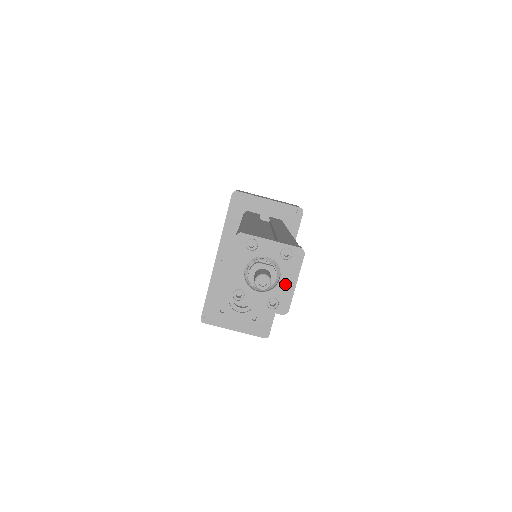
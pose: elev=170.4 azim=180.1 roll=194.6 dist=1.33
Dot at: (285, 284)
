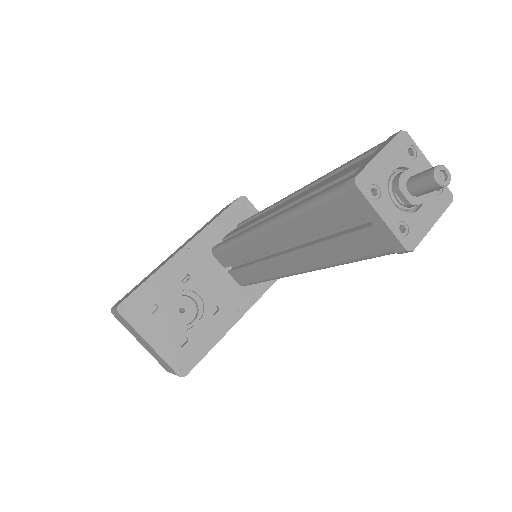
Dot at: (423, 217)
